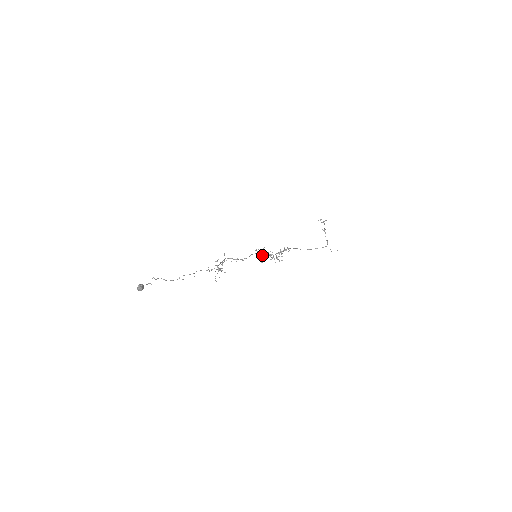
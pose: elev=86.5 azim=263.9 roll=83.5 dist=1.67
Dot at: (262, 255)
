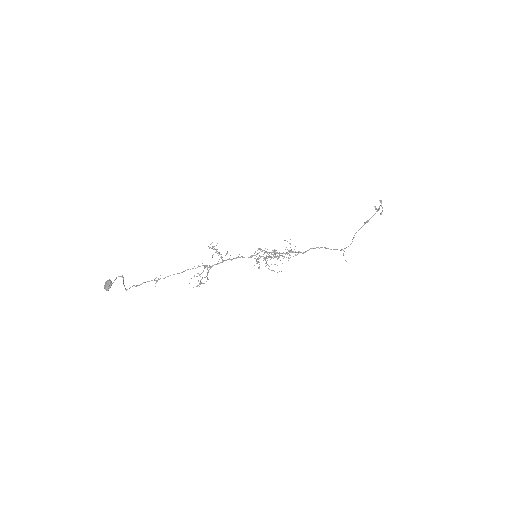
Dot at: (263, 258)
